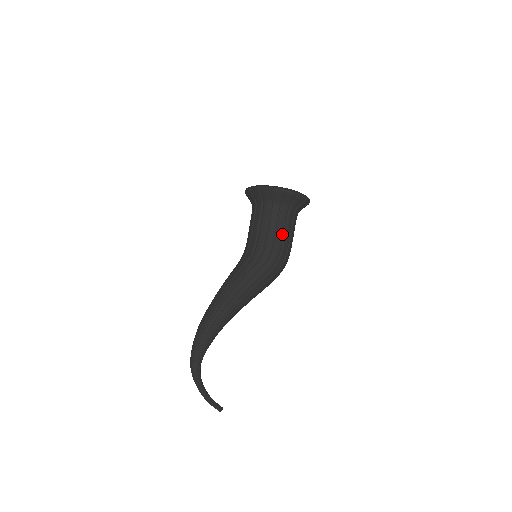
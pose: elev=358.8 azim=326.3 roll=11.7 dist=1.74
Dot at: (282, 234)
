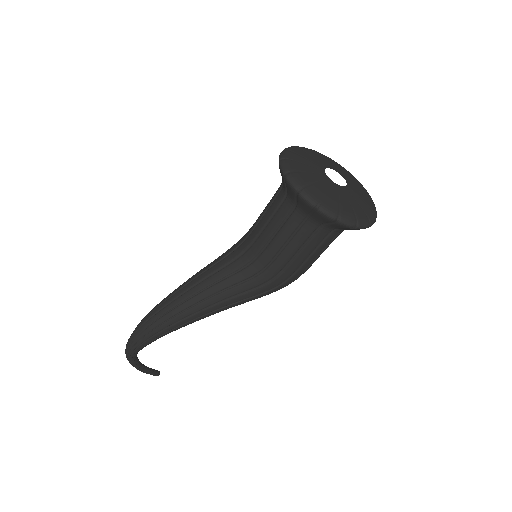
Dot at: (303, 259)
